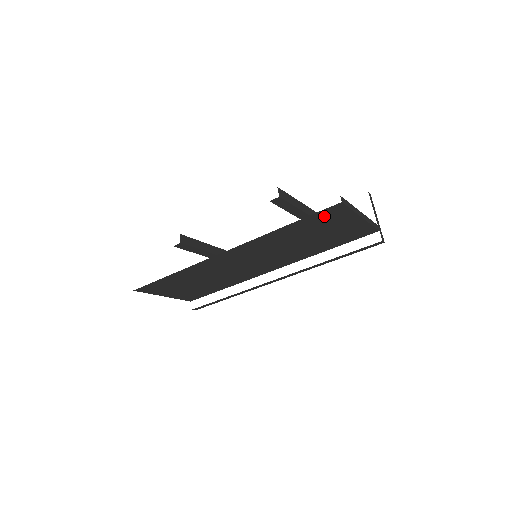
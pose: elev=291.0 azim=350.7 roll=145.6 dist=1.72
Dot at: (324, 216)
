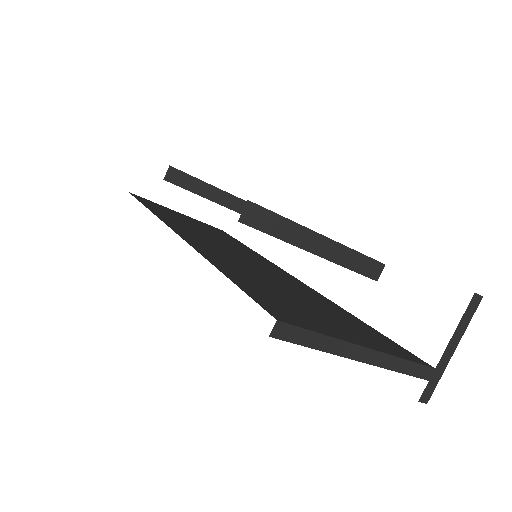
Dot at: occluded
